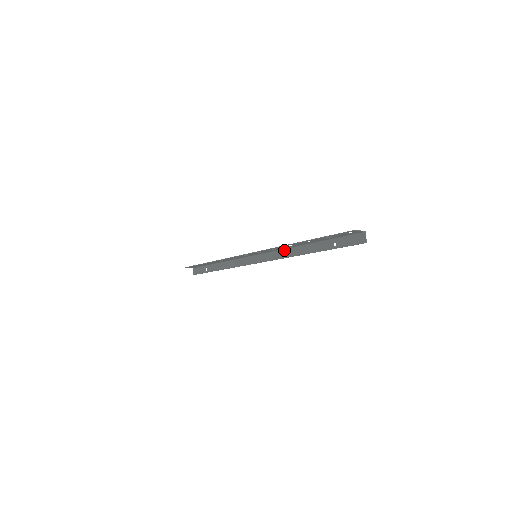
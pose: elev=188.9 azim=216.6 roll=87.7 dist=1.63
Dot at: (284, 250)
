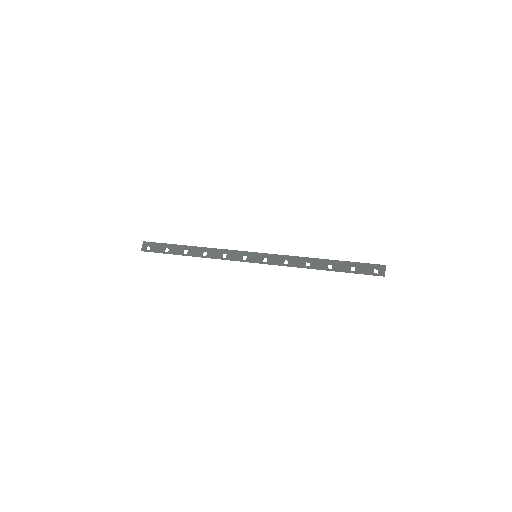
Dot at: (293, 257)
